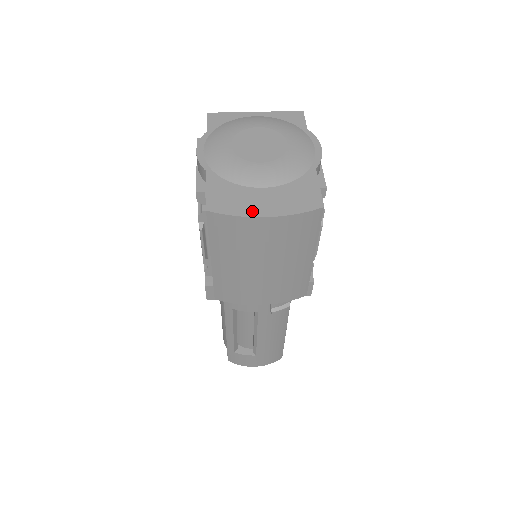
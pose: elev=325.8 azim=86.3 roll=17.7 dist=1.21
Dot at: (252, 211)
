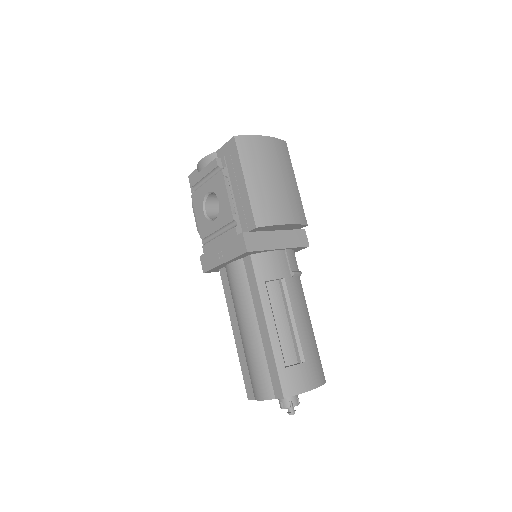
Dot at: (256, 137)
